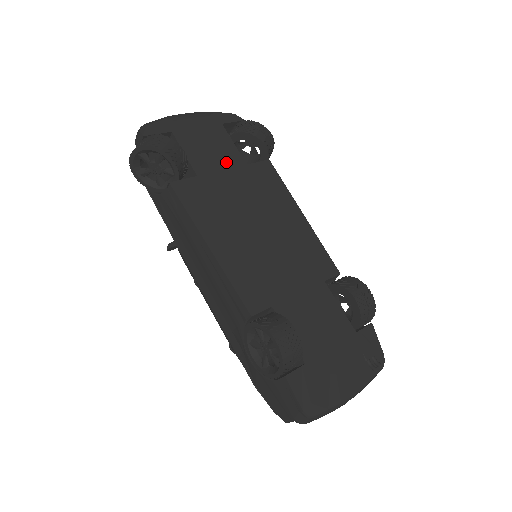
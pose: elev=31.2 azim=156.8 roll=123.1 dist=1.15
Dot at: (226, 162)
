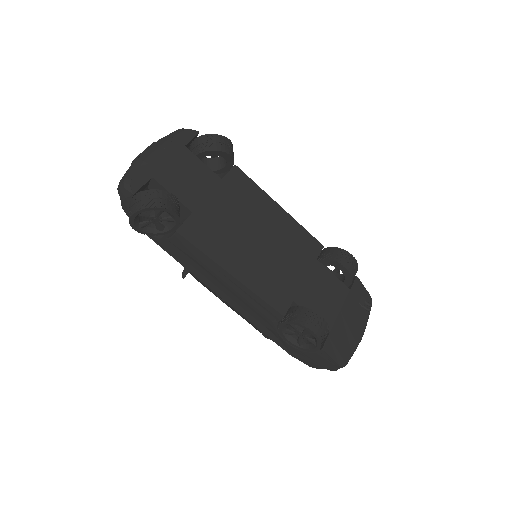
Dot at: (206, 186)
